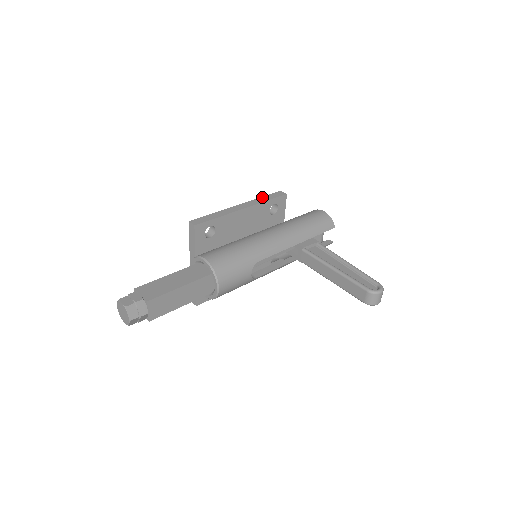
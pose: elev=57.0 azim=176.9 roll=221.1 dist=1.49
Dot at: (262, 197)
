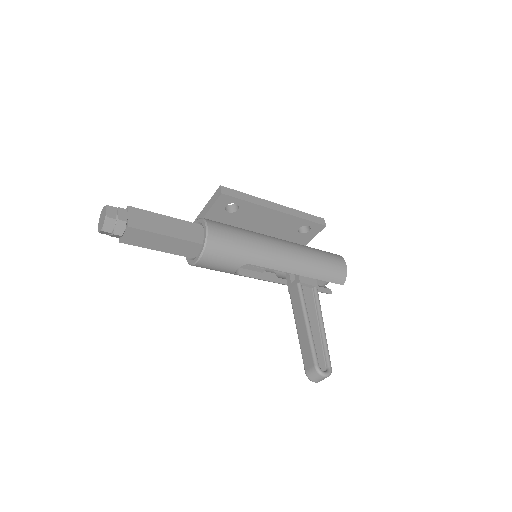
Dot at: (303, 212)
